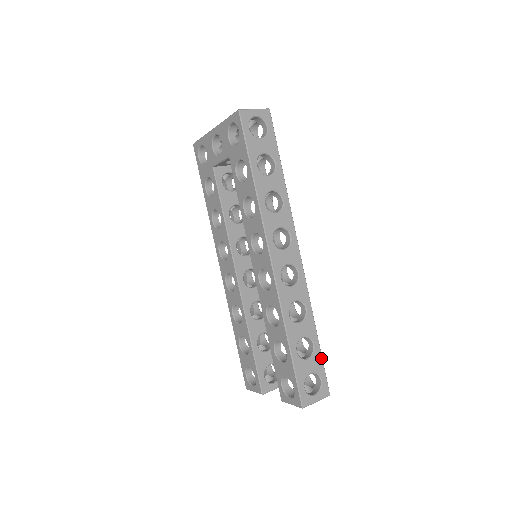
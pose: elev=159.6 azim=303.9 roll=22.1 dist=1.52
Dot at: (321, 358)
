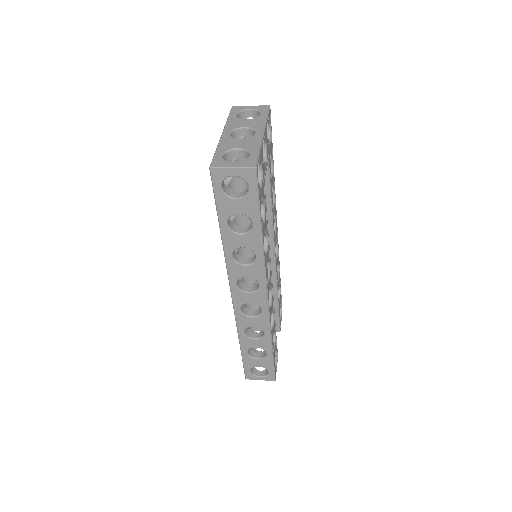
Dot at: (272, 362)
